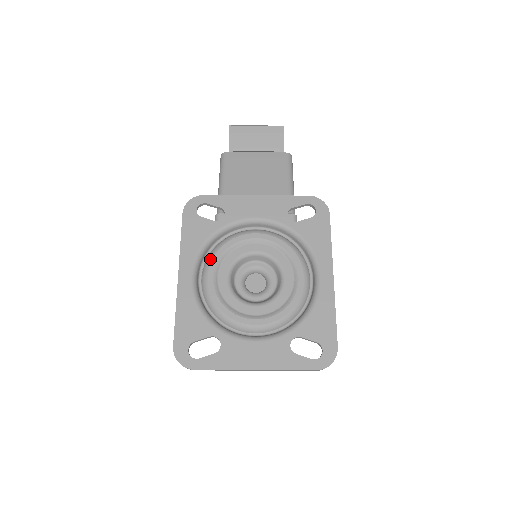
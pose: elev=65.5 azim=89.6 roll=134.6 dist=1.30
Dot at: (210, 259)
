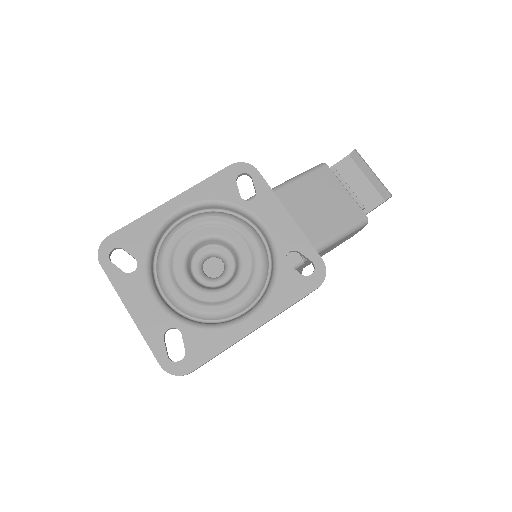
Dot at: (204, 215)
